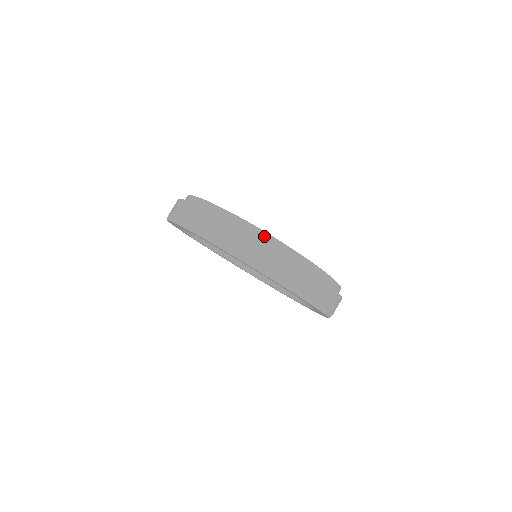
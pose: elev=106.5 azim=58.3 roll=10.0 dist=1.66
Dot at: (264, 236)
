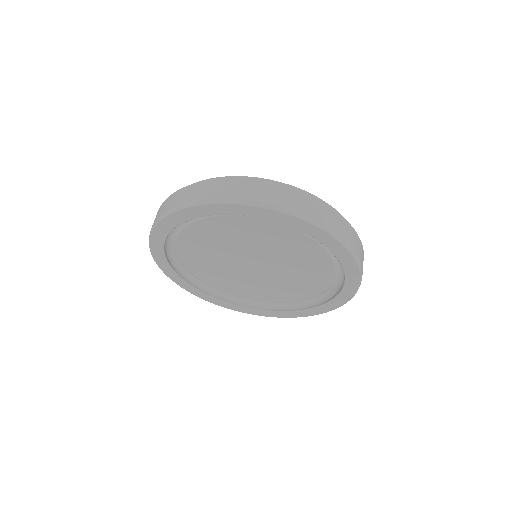
Dot at: occluded
